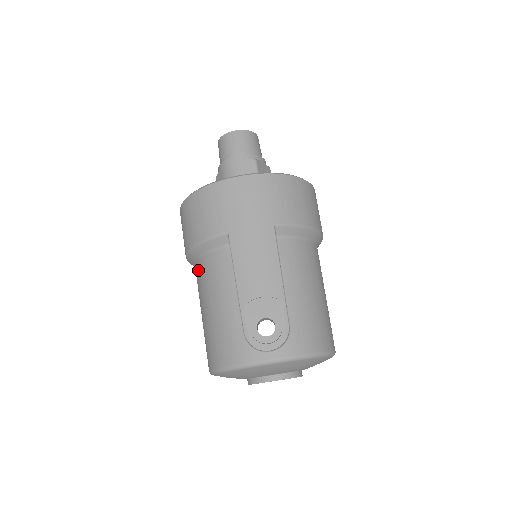
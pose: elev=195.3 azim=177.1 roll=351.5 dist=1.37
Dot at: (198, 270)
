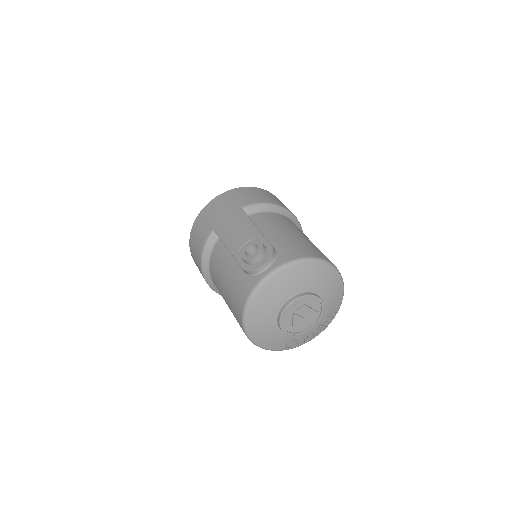
Dot at: (212, 277)
